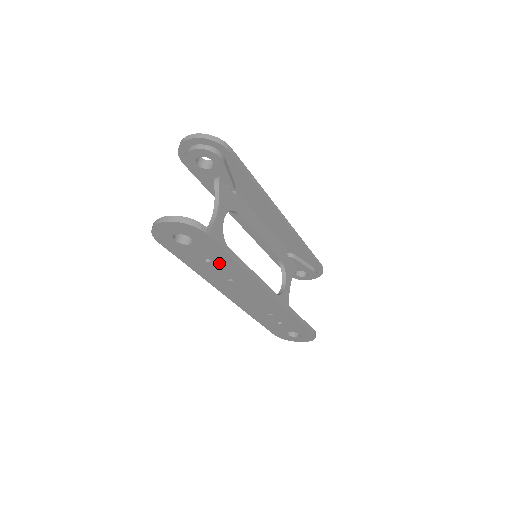
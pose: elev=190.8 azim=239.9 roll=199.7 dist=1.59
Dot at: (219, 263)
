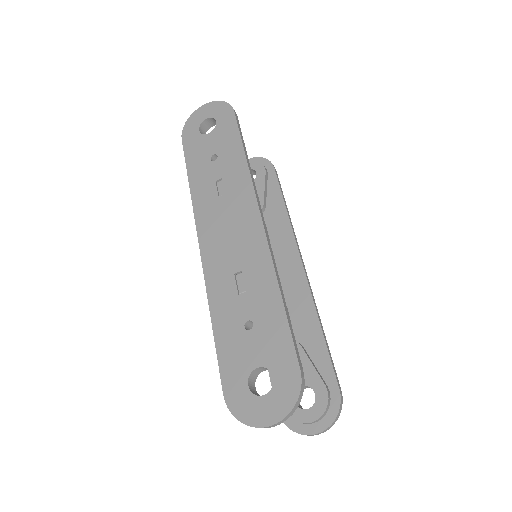
Dot at: (224, 159)
